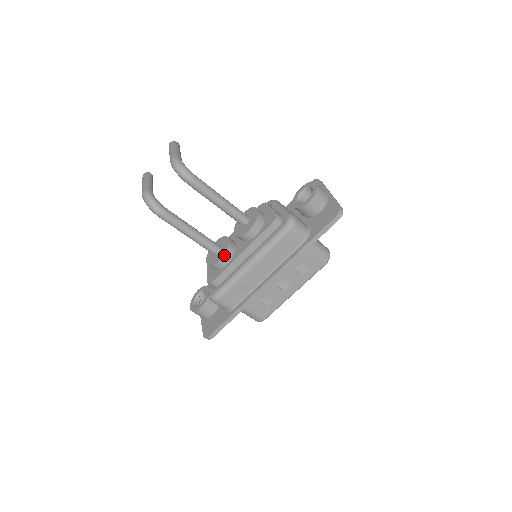
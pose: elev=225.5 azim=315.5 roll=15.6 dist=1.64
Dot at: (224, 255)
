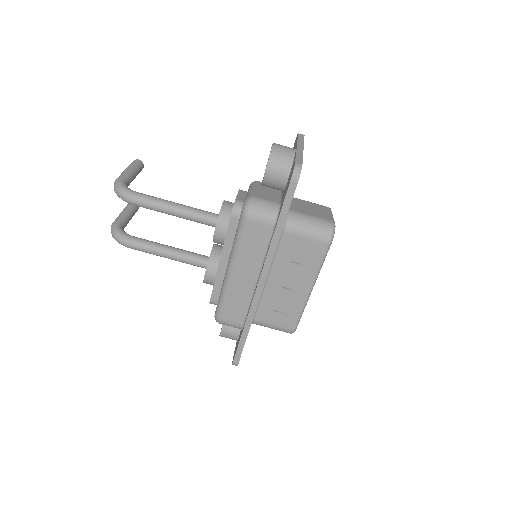
Dot at: (207, 268)
